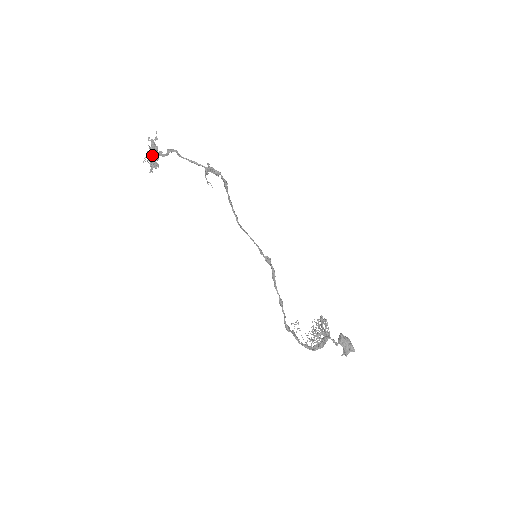
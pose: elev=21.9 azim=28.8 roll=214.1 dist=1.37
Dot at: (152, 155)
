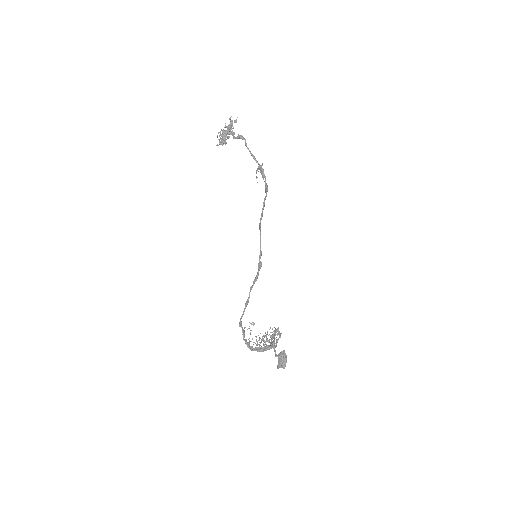
Dot at: (224, 134)
